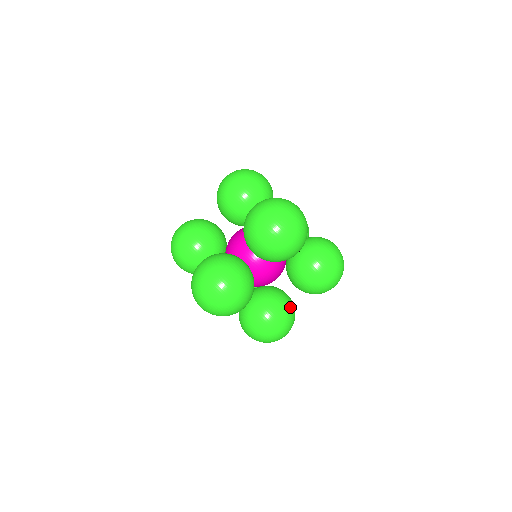
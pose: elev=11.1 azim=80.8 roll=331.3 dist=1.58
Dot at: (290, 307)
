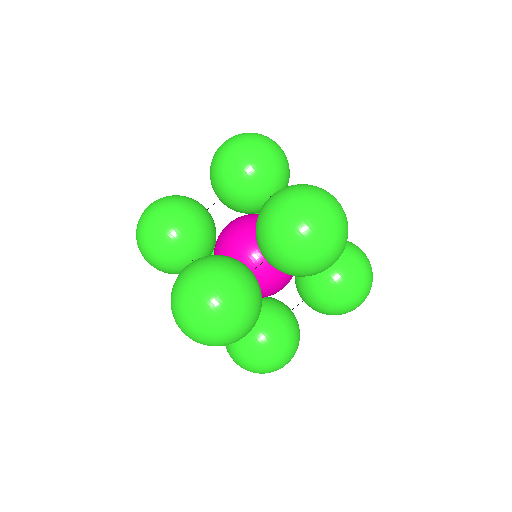
Dot at: (297, 330)
